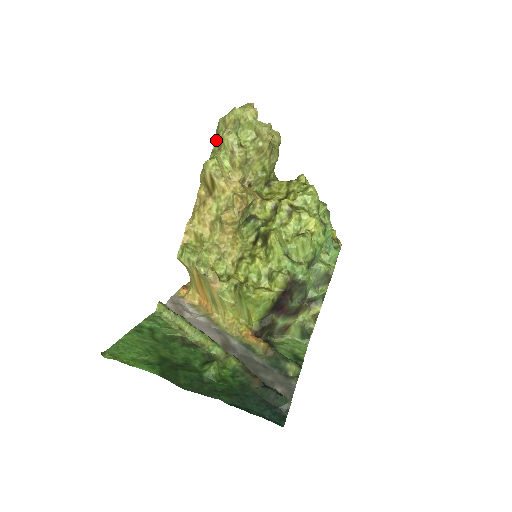
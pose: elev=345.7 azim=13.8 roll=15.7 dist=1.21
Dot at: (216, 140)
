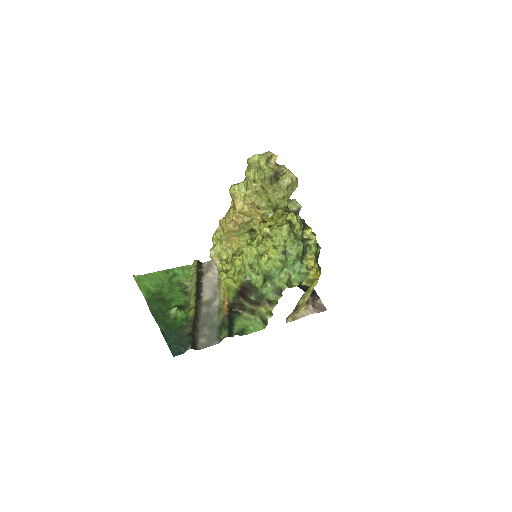
Dot at: occluded
